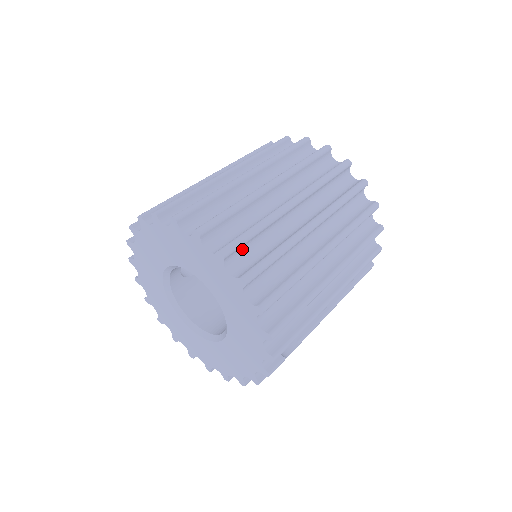
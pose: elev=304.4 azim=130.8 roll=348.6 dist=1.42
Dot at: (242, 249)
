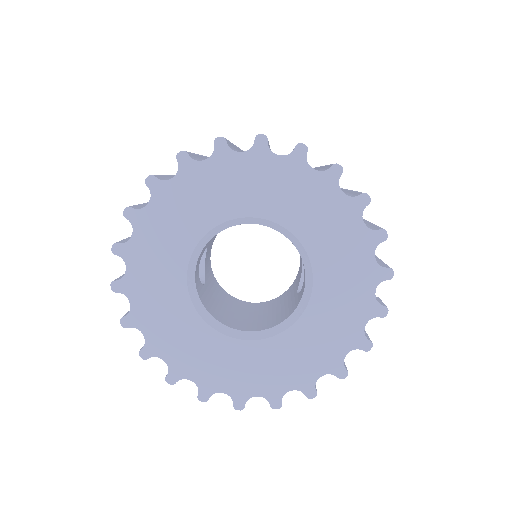
Dot at: occluded
